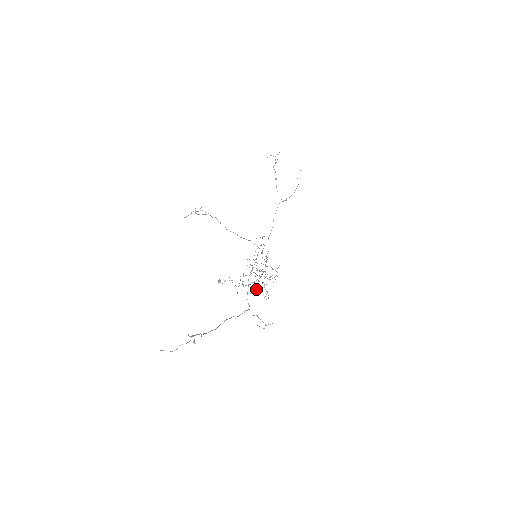
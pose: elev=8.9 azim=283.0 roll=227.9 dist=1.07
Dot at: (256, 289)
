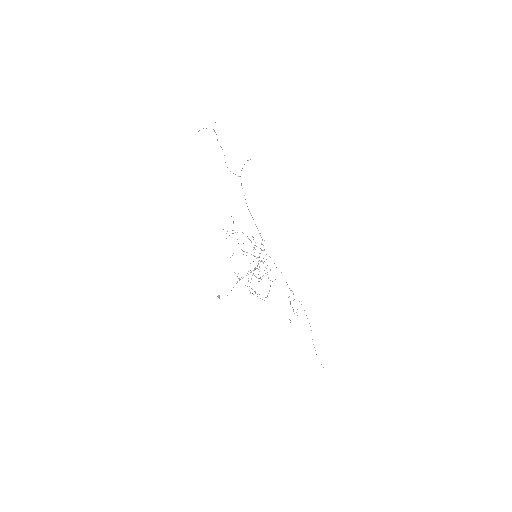
Dot at: occluded
